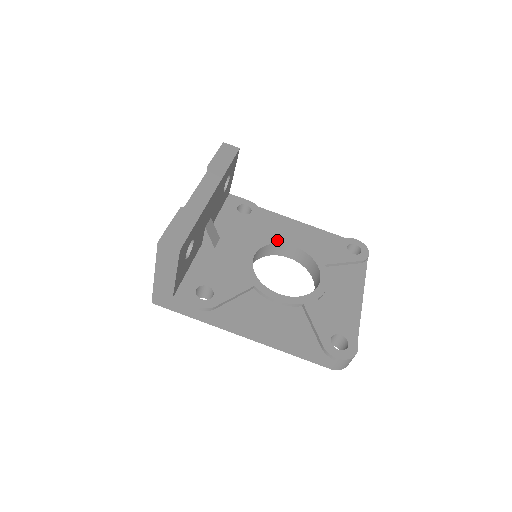
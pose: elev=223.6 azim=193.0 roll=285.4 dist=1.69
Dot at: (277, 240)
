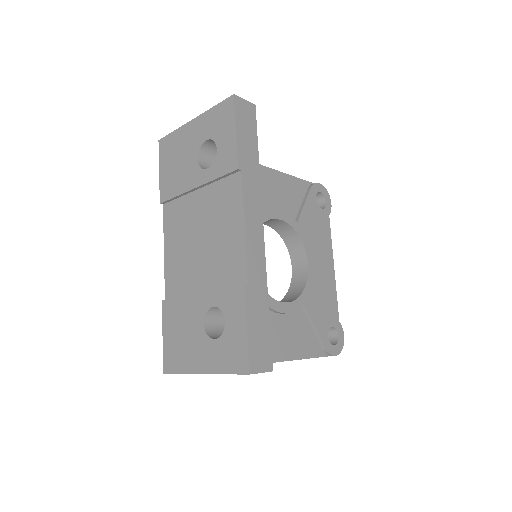
Dot at: (264, 216)
